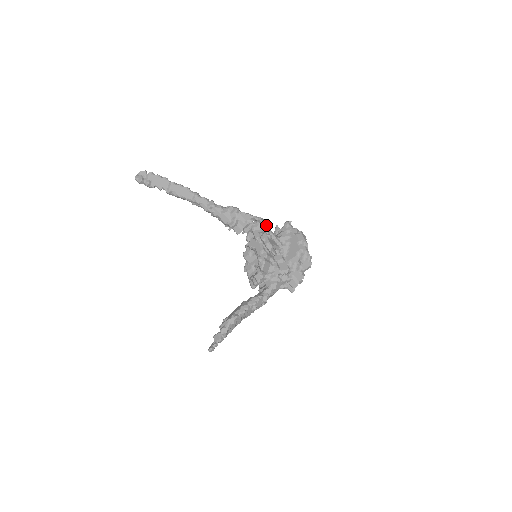
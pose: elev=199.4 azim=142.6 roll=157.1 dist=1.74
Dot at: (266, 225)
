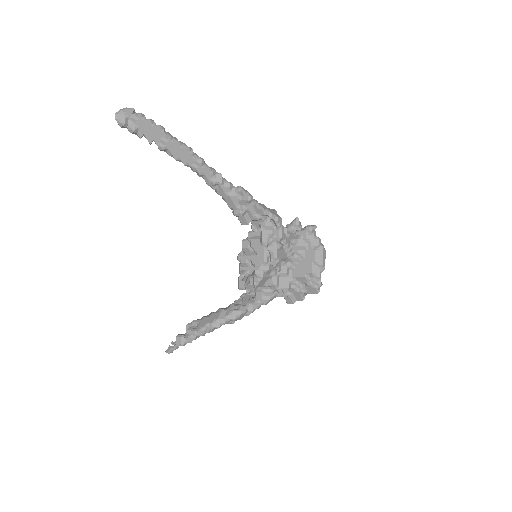
Dot at: (281, 229)
